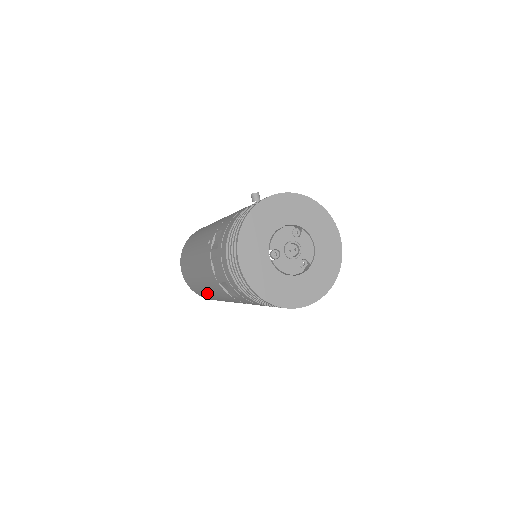
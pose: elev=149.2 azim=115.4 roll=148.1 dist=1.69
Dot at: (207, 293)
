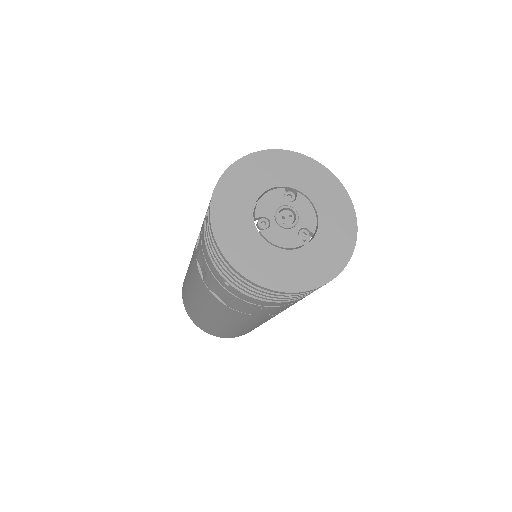
Dot at: (209, 320)
